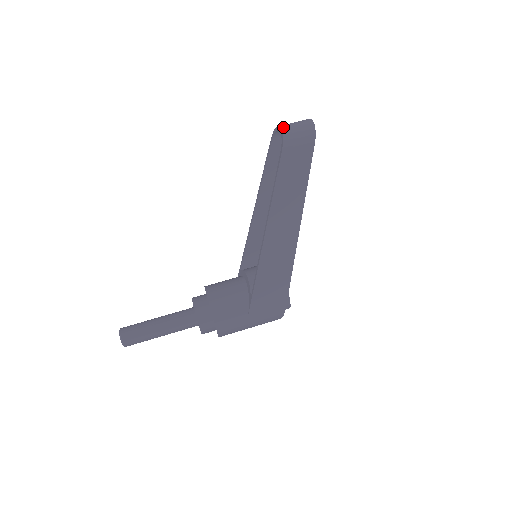
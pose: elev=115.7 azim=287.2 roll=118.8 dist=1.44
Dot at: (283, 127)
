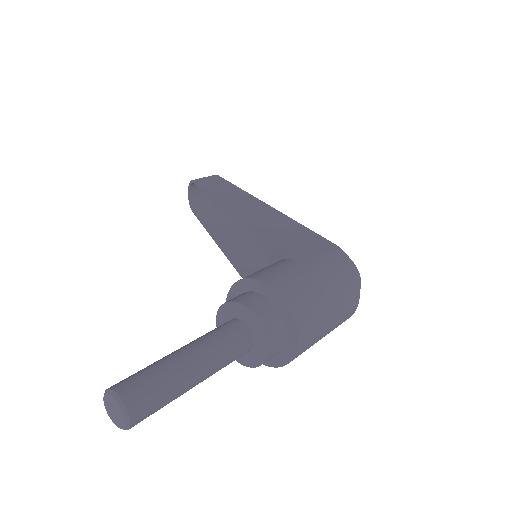
Dot at: (189, 189)
